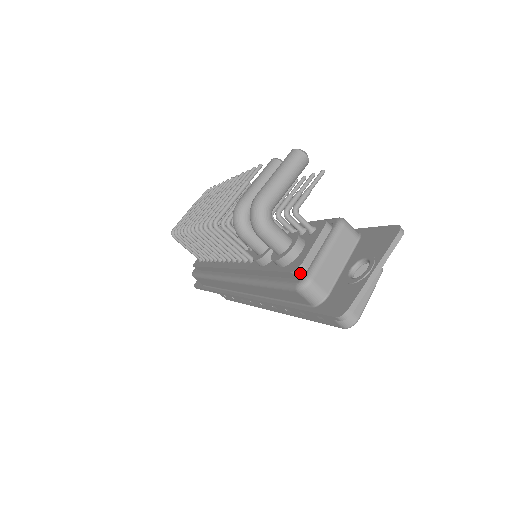
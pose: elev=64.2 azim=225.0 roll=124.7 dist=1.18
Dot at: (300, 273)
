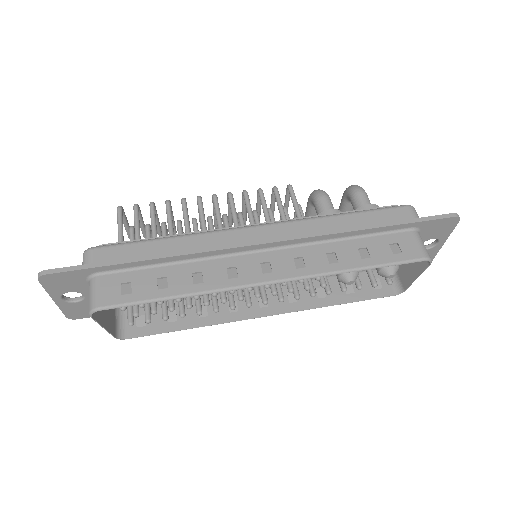
Dot at: occluded
